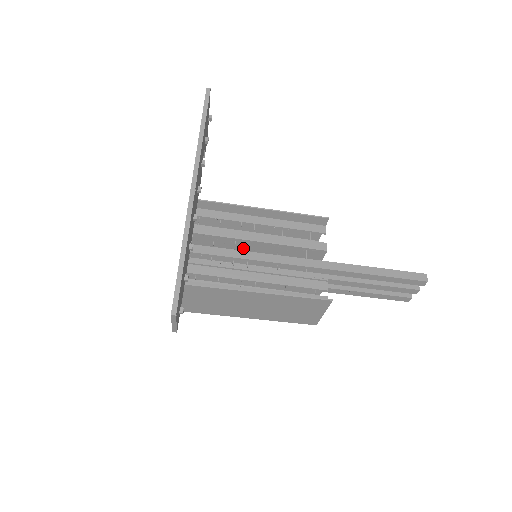
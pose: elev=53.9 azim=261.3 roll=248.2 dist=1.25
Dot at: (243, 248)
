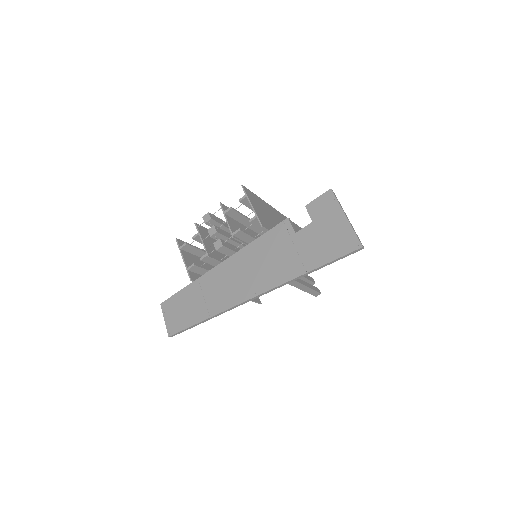
Dot at: occluded
